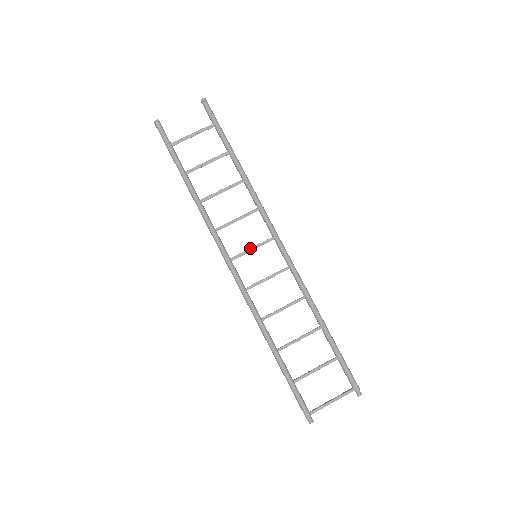
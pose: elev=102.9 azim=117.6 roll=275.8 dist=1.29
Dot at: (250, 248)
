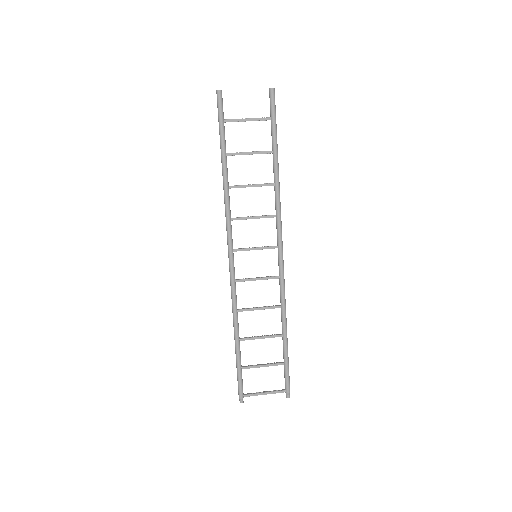
Dot at: (254, 247)
